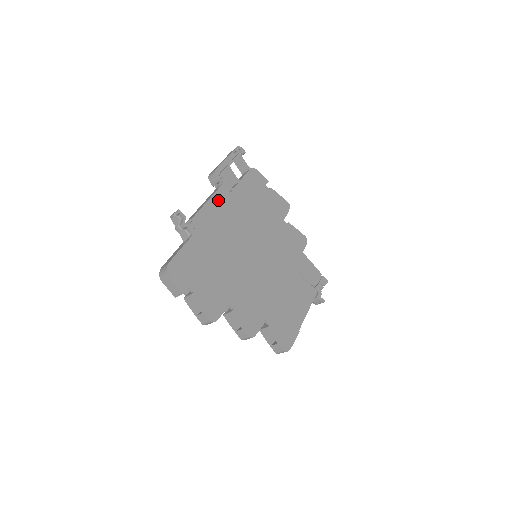
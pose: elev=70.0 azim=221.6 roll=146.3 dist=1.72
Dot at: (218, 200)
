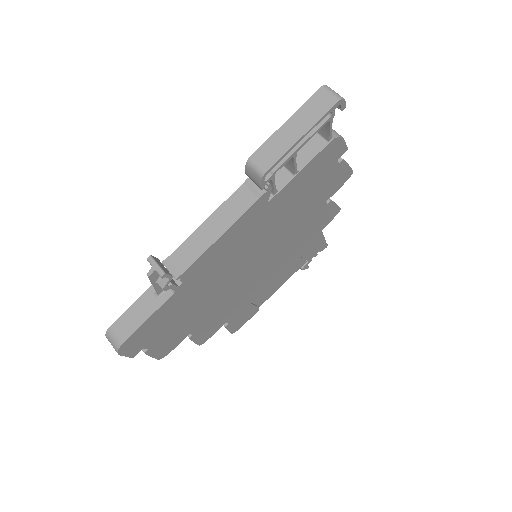
Dot at: (241, 225)
